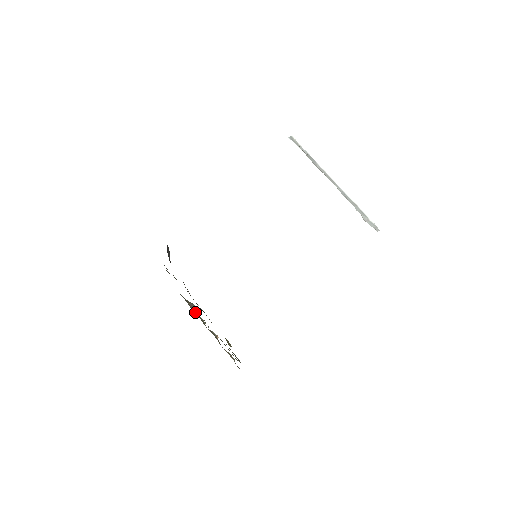
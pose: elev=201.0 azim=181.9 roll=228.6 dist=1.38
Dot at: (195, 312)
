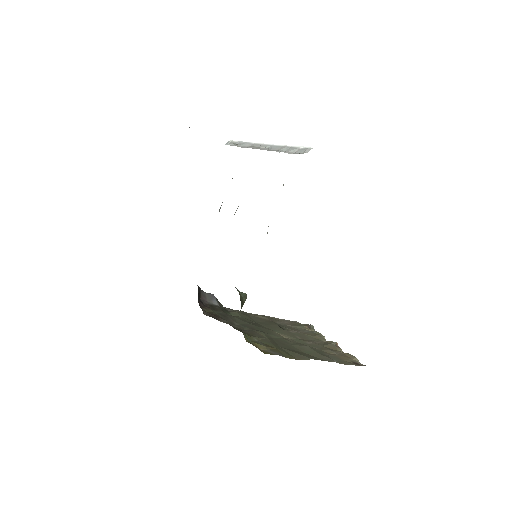
Dot at: (313, 331)
